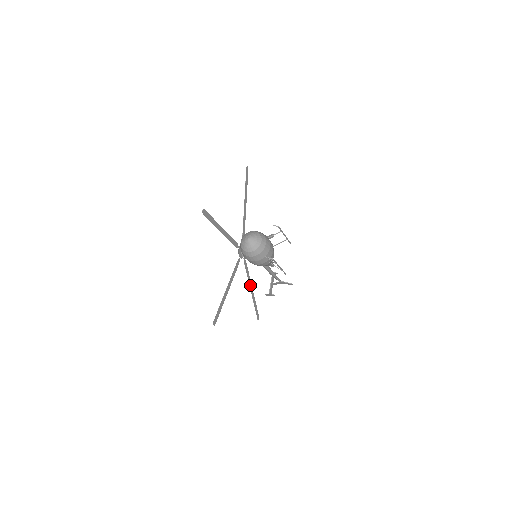
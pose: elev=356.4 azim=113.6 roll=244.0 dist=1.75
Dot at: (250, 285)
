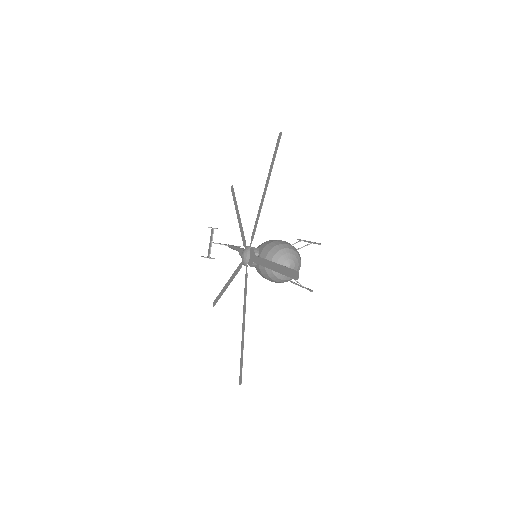
Dot at: (229, 282)
